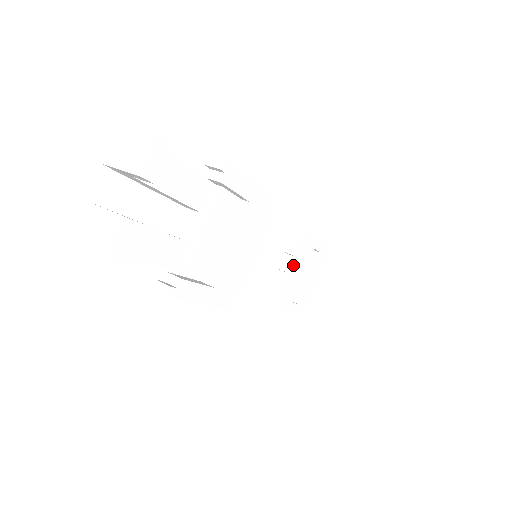
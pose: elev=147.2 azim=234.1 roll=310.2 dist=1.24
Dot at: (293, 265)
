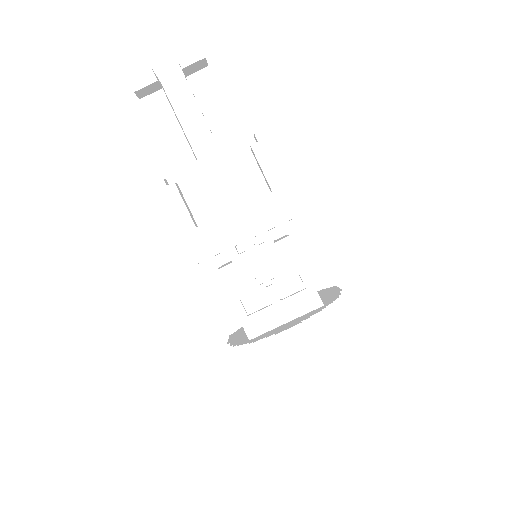
Dot at: (259, 252)
